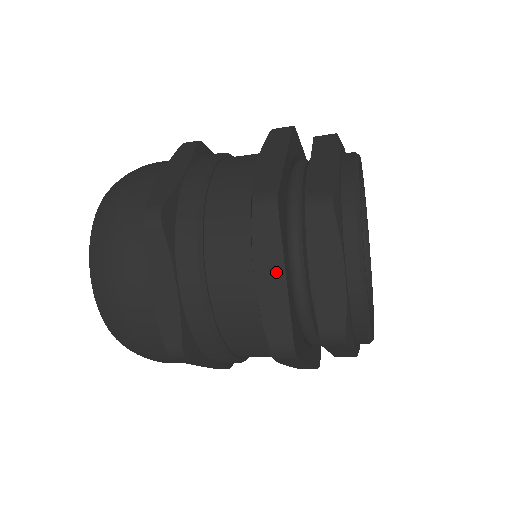
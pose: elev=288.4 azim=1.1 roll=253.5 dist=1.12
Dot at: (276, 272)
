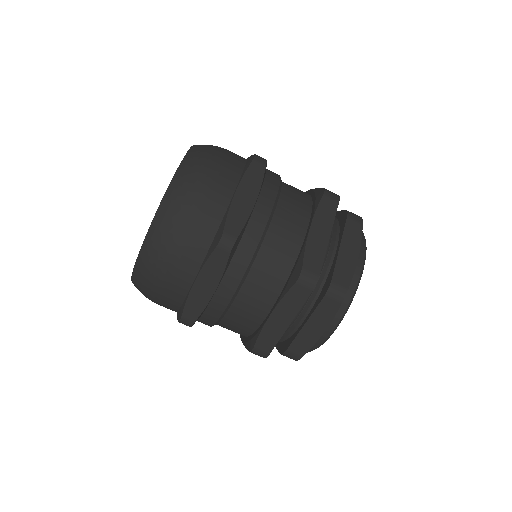
Dot at: (326, 228)
